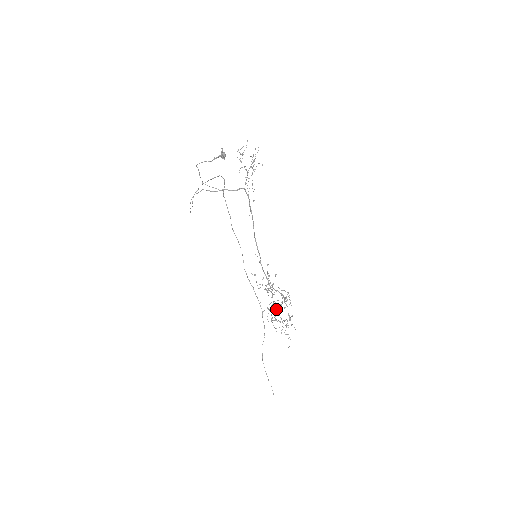
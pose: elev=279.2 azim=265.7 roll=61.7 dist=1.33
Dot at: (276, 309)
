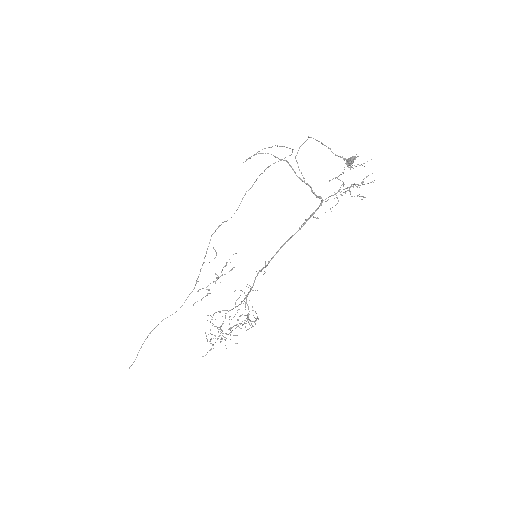
Dot at: (235, 325)
